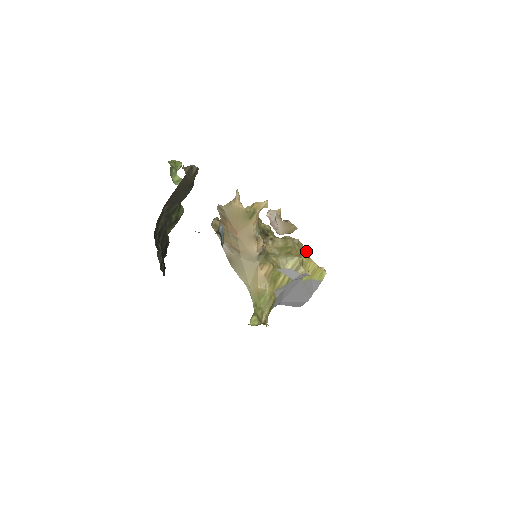
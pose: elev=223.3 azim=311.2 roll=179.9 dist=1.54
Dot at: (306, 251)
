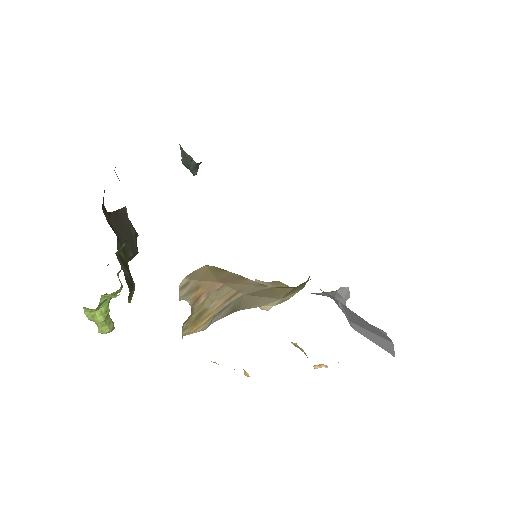
Dot at: occluded
